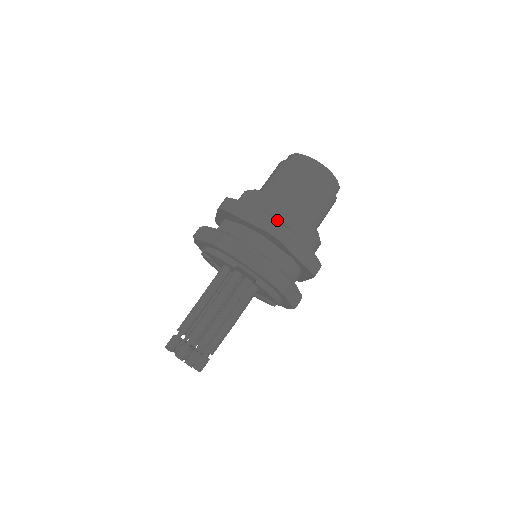
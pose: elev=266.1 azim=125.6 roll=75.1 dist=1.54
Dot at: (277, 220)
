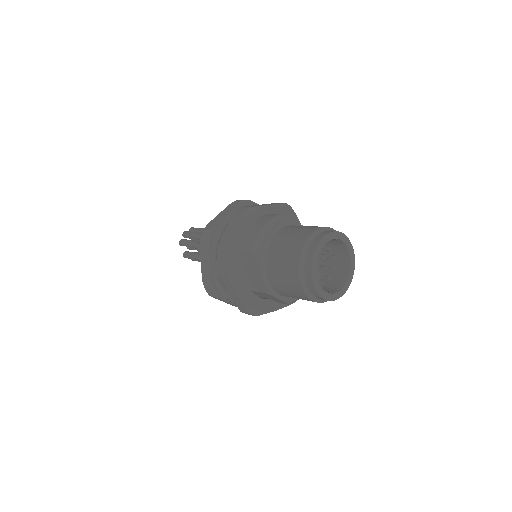
Dot at: (250, 312)
